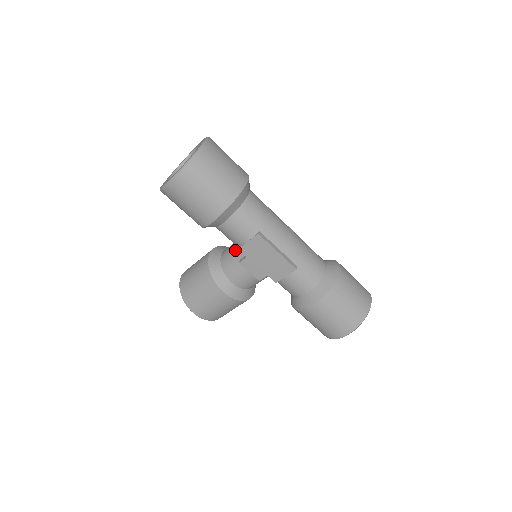
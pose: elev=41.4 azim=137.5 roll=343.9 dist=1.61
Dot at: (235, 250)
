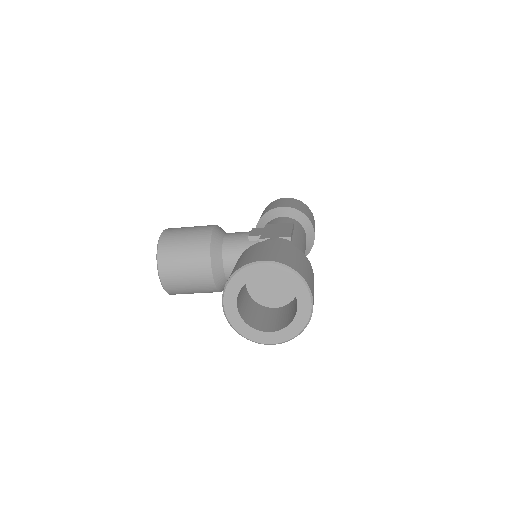
Dot at: occluded
